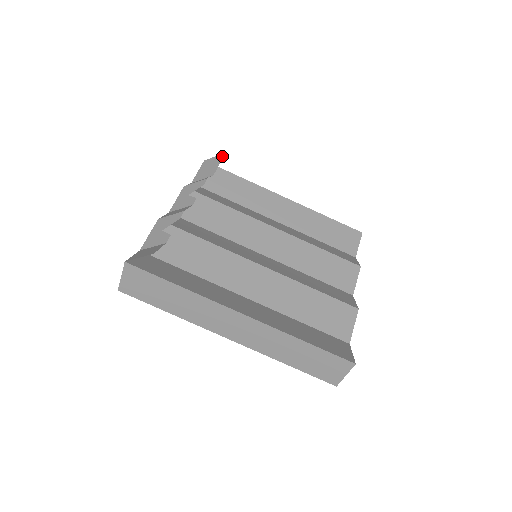
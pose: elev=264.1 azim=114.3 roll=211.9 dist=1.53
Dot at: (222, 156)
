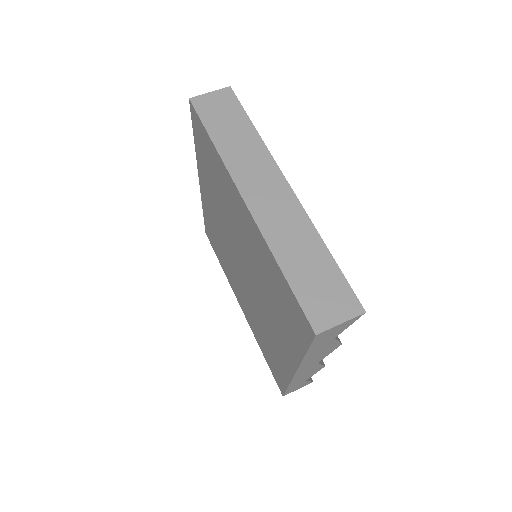
Dot at: occluded
